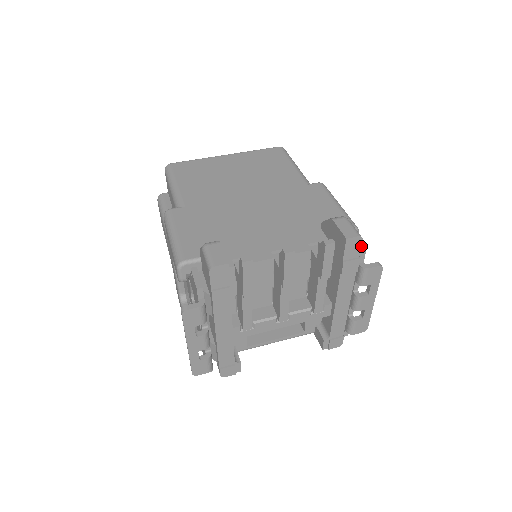
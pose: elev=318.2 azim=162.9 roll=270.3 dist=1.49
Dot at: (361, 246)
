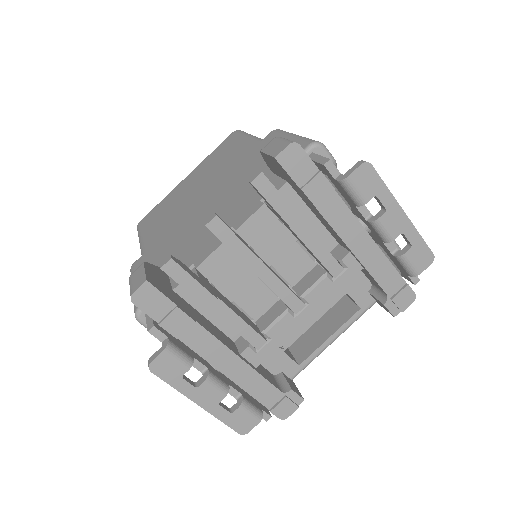
Dot at: (323, 157)
